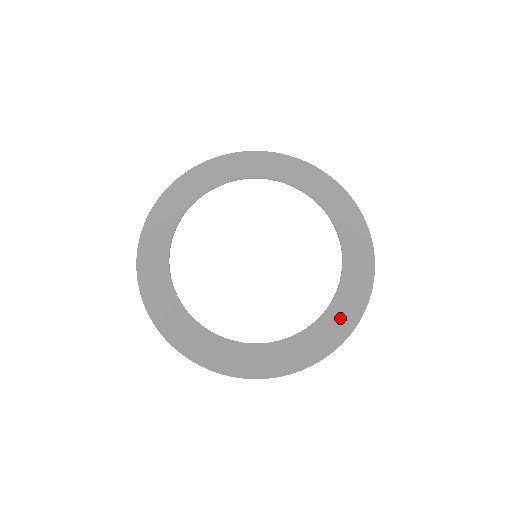
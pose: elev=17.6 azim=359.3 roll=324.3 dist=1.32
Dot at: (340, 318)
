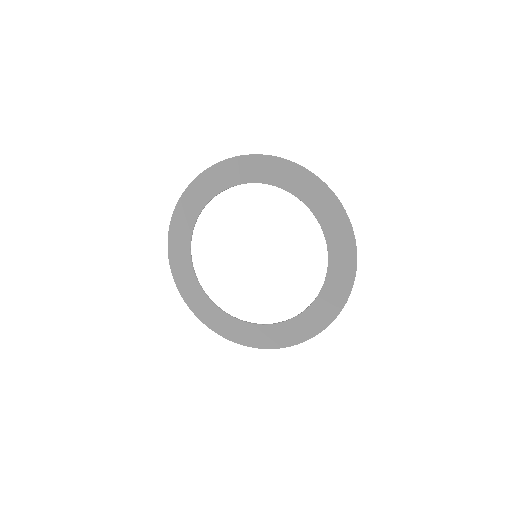
Dot at: (337, 286)
